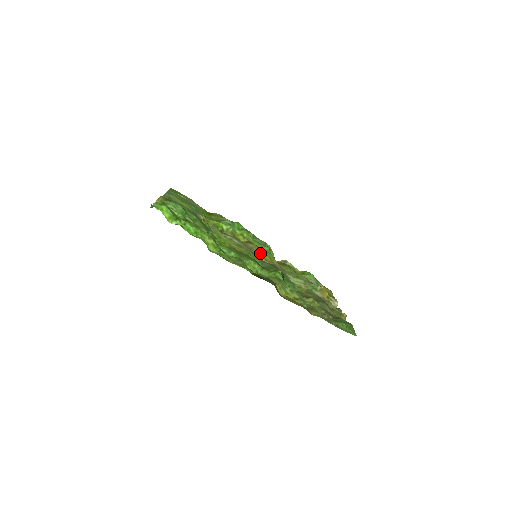
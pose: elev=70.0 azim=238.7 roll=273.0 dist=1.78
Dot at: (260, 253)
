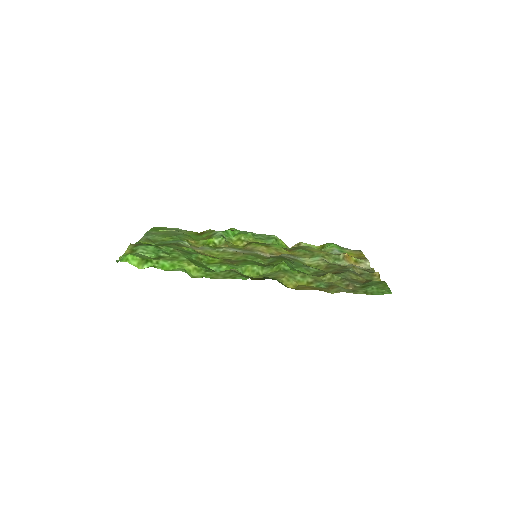
Dot at: (262, 250)
